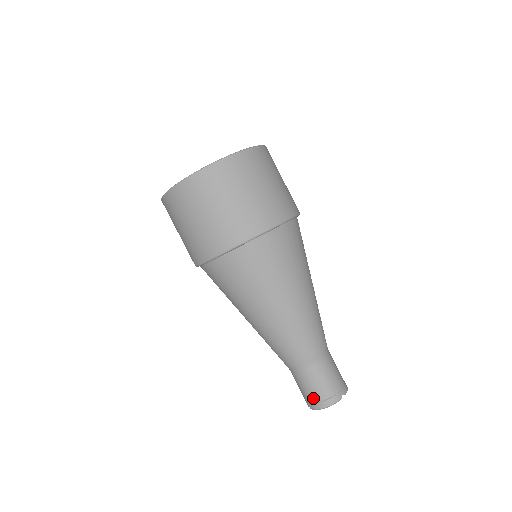
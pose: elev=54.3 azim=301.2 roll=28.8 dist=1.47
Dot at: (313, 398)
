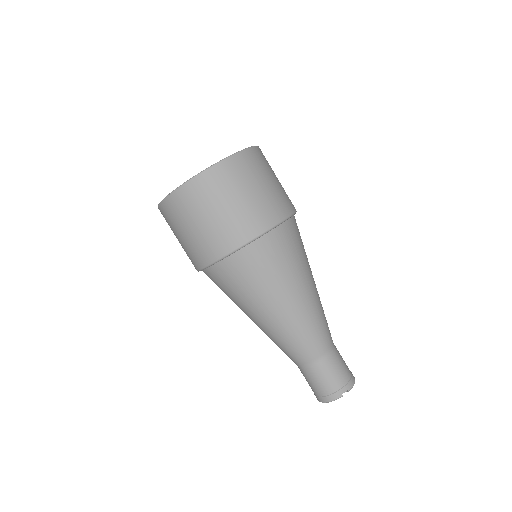
Dot at: (315, 392)
